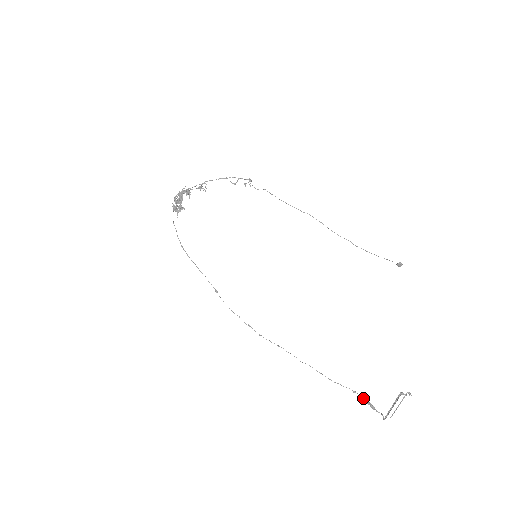
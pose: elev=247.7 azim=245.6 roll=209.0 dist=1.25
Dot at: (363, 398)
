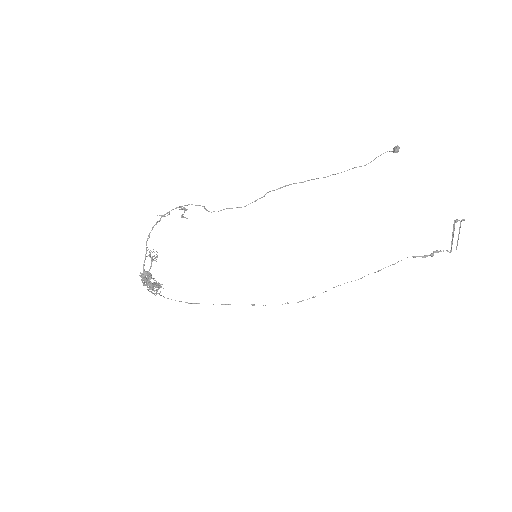
Dot at: (425, 256)
